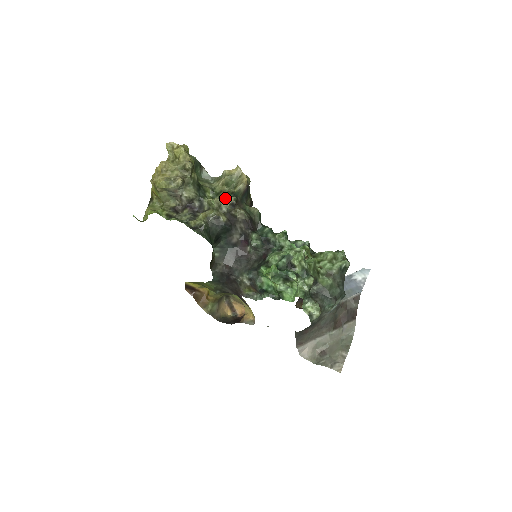
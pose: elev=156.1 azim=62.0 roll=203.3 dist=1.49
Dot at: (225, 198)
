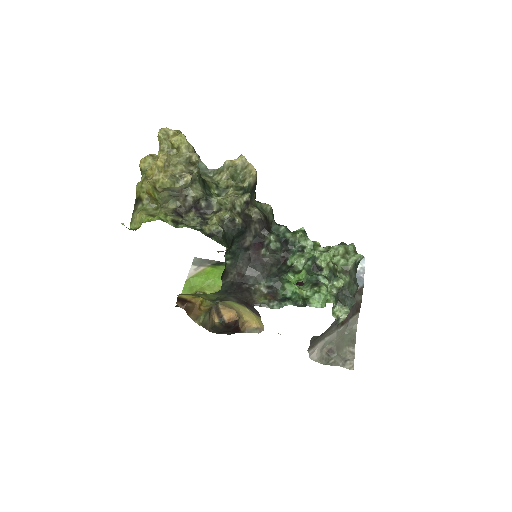
Dot at: (239, 196)
